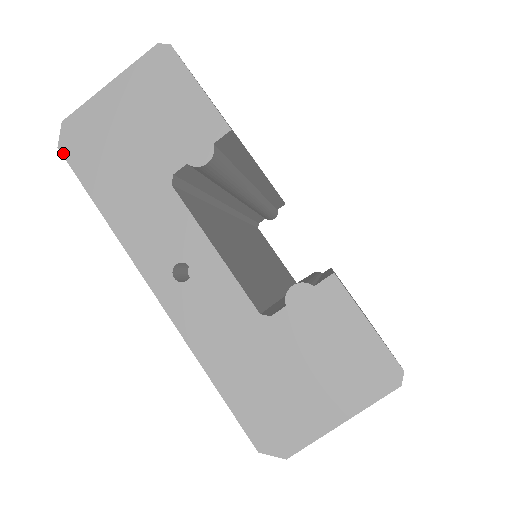
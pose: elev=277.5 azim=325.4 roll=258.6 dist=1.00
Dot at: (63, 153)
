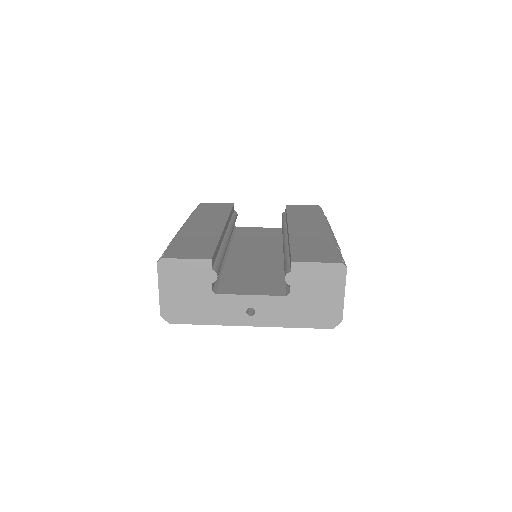
Dot at: (173, 323)
